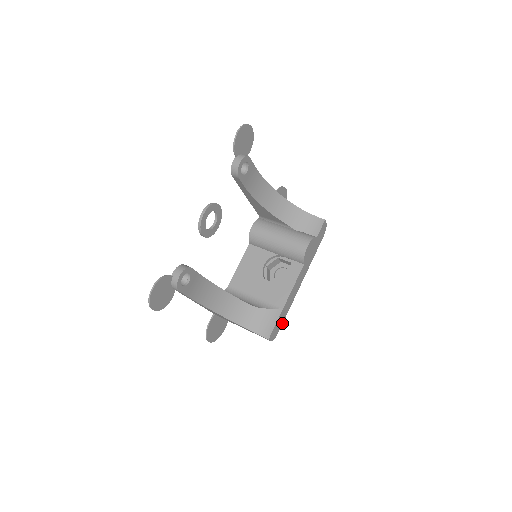
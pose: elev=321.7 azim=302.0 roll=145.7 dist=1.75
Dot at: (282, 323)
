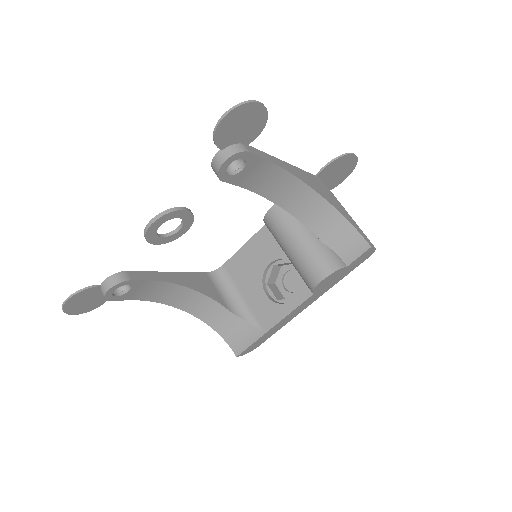
Dot at: (267, 338)
